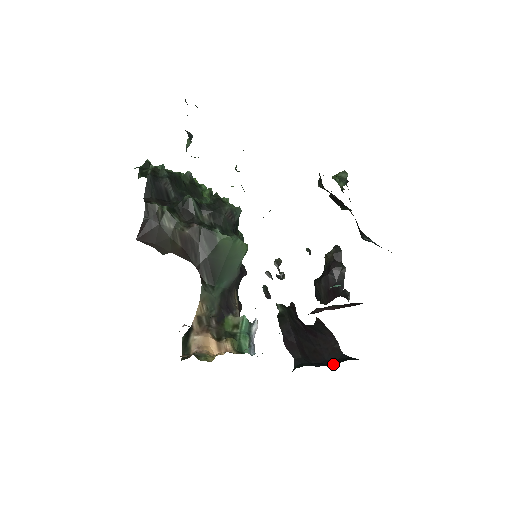
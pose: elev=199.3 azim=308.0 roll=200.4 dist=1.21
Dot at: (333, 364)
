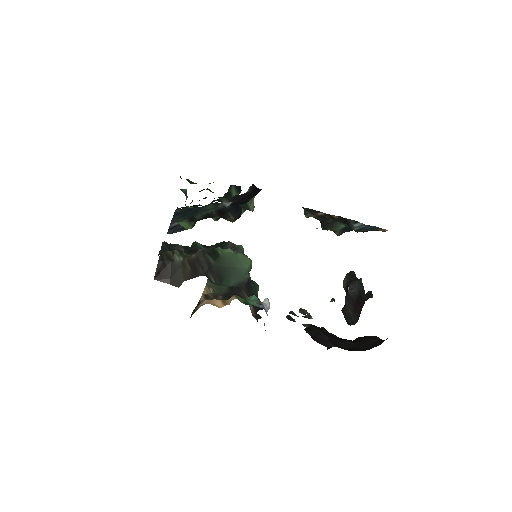
Dot at: occluded
